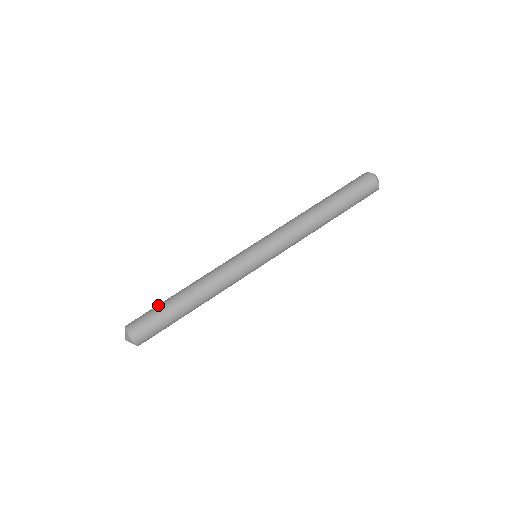
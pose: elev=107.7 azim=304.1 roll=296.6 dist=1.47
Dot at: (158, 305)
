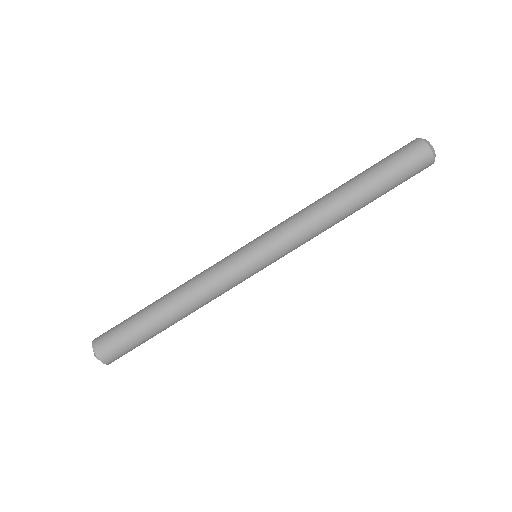
Dot at: occluded
